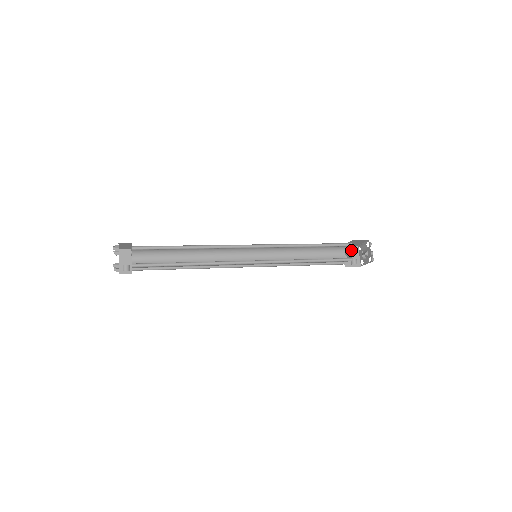
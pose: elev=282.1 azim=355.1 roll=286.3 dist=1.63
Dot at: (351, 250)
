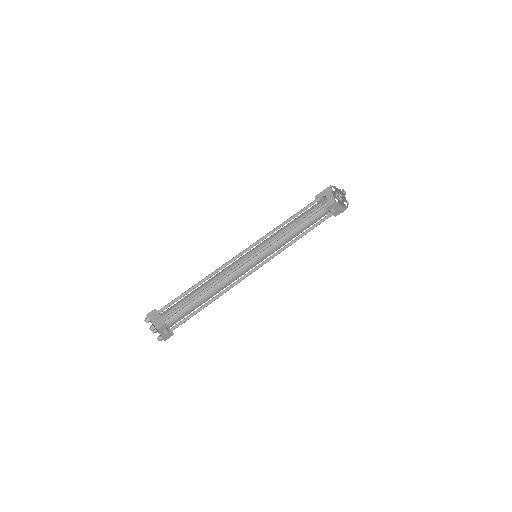
Dot at: (325, 193)
